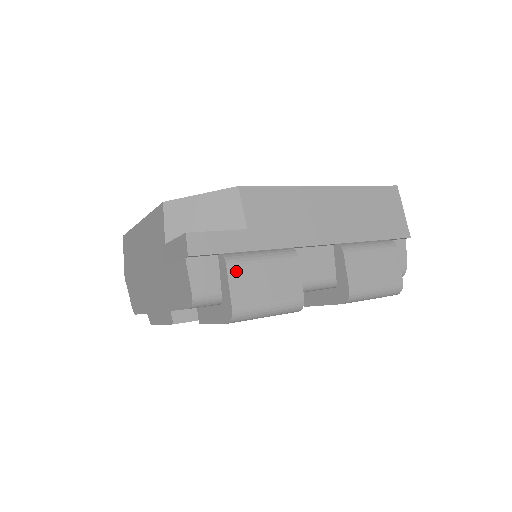
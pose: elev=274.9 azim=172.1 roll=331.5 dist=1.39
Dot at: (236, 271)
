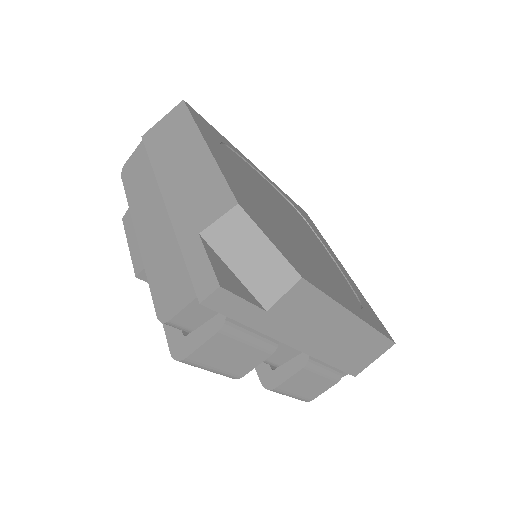
Dot at: (220, 339)
